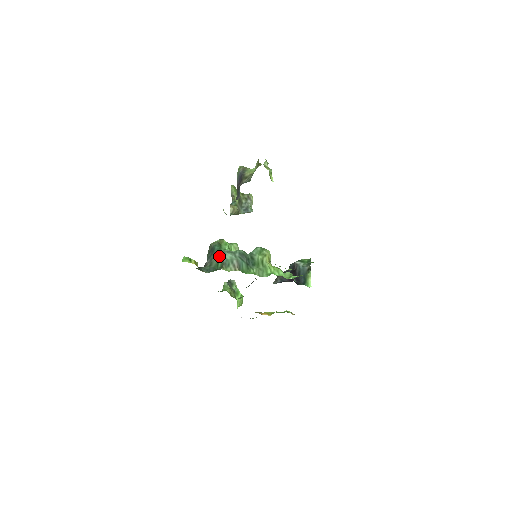
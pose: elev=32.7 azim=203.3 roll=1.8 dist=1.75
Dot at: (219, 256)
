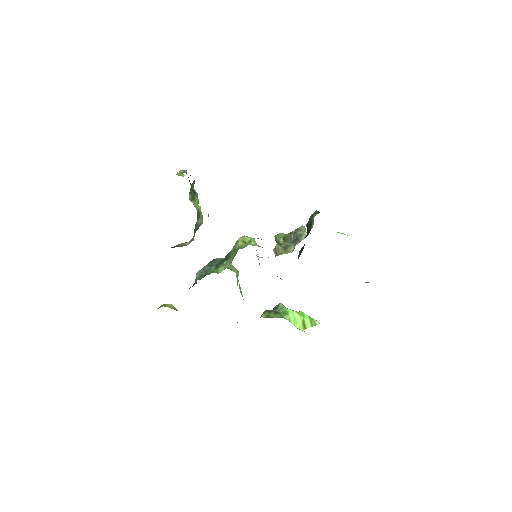
Dot at: occluded
